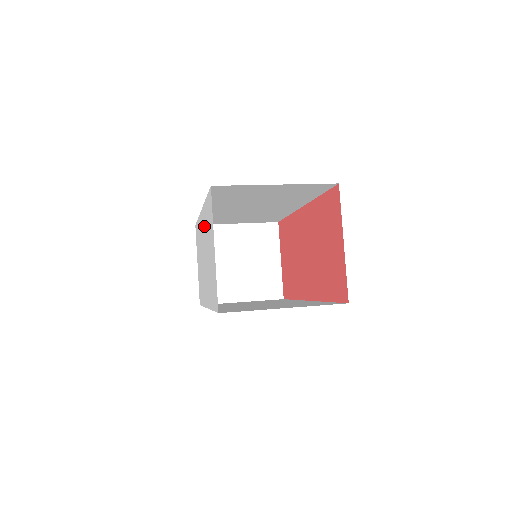
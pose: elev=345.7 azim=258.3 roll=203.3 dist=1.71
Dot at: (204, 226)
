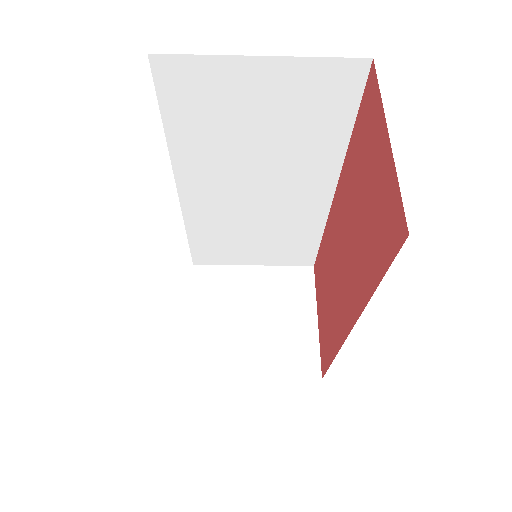
Dot at: occluded
